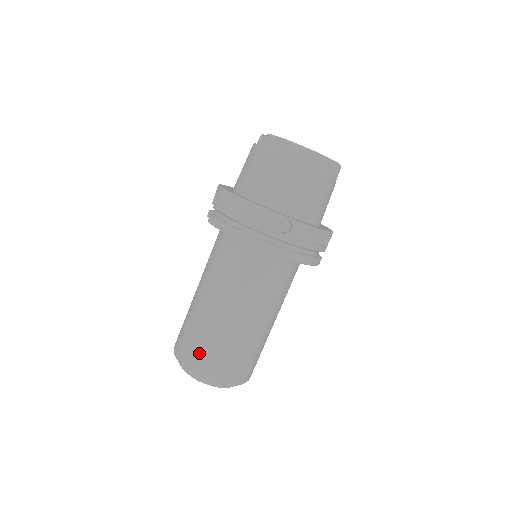
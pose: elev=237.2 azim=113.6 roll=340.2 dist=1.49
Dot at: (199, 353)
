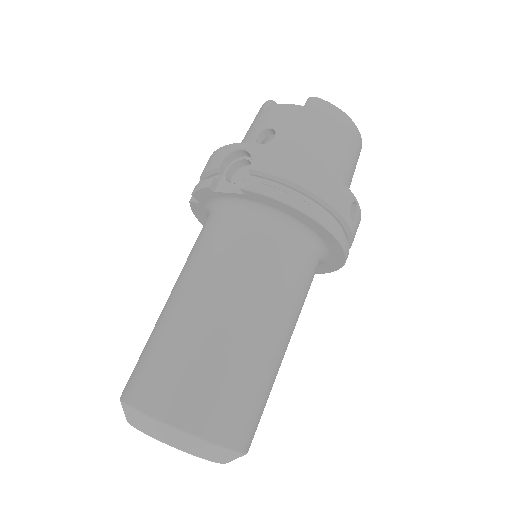
Dot at: (222, 403)
